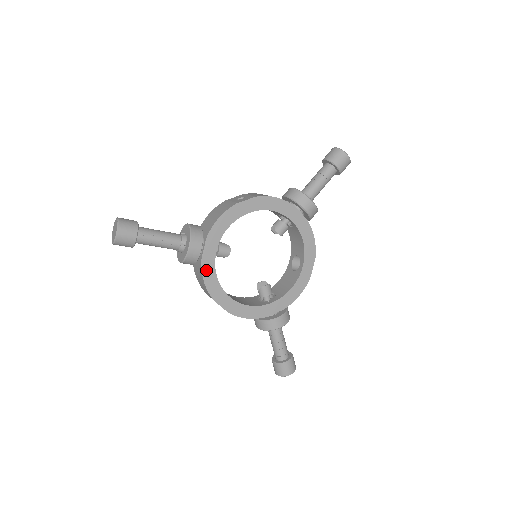
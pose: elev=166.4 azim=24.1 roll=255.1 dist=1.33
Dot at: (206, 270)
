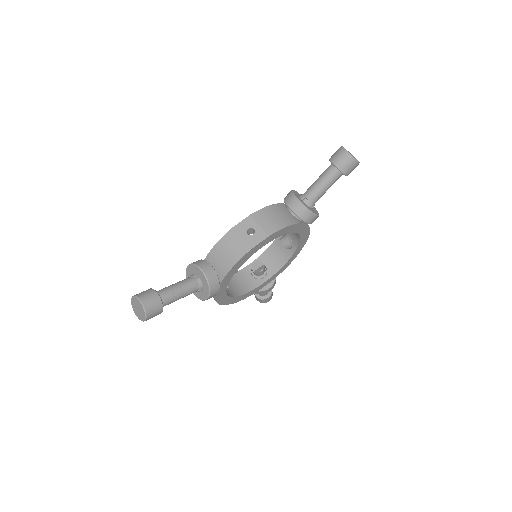
Dot at: (219, 296)
